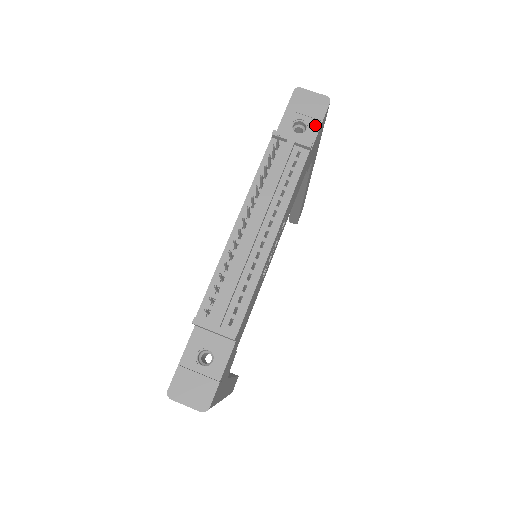
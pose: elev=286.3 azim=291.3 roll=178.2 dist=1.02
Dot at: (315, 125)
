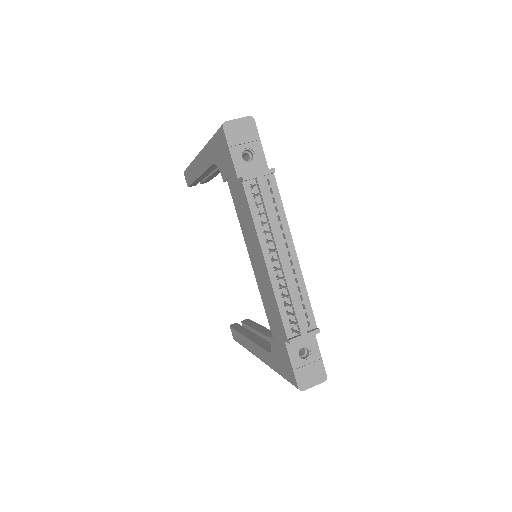
Dot at: (257, 147)
